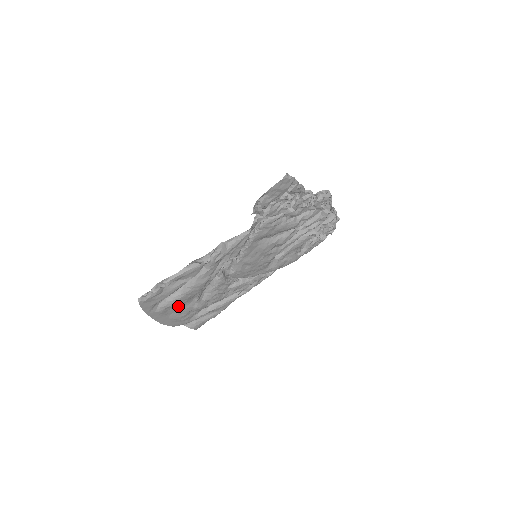
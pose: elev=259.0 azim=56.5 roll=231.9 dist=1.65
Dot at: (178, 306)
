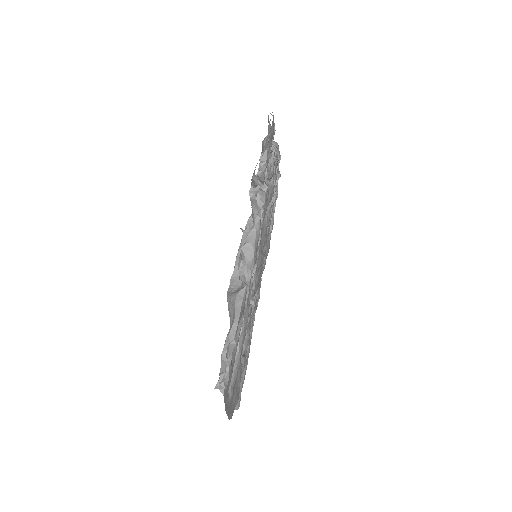
Dot at: occluded
